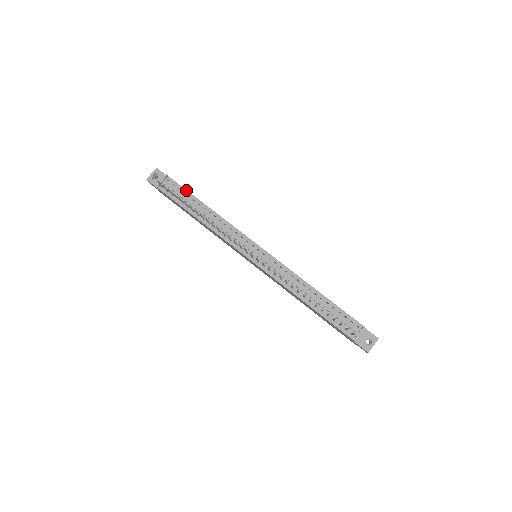
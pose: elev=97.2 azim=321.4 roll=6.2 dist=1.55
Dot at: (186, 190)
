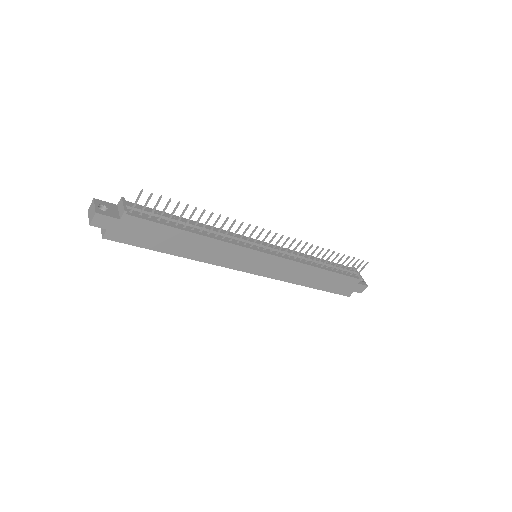
Dot at: (156, 210)
